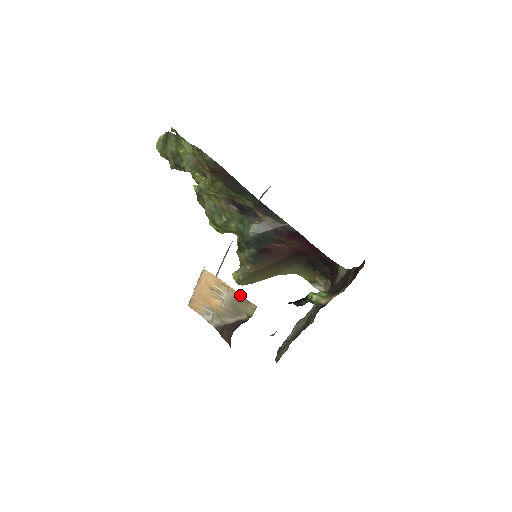
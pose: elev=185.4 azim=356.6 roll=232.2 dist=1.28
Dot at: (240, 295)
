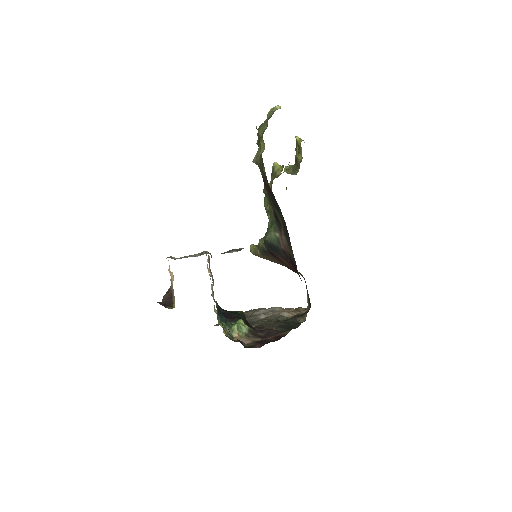
Dot at: occluded
